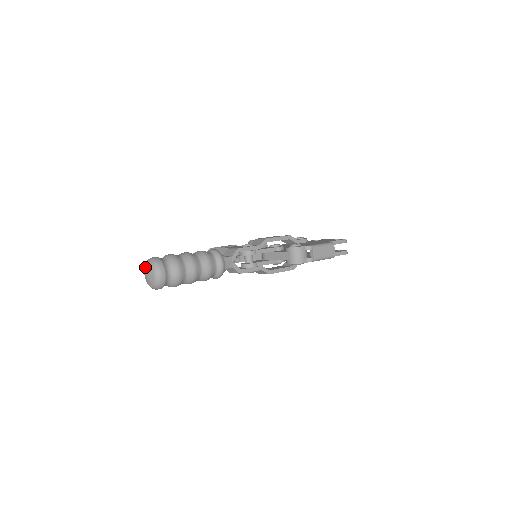
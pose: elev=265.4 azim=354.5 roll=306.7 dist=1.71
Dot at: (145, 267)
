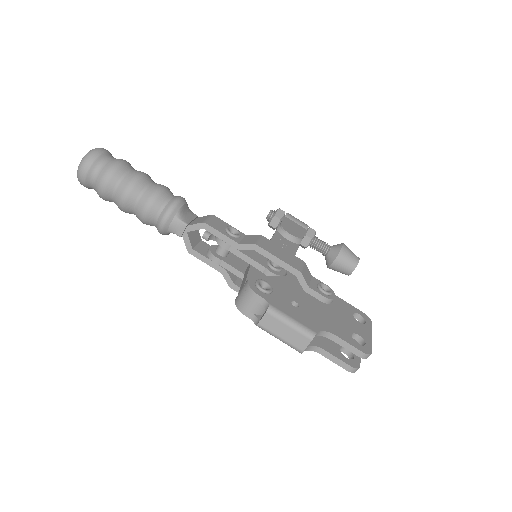
Dot at: occluded
